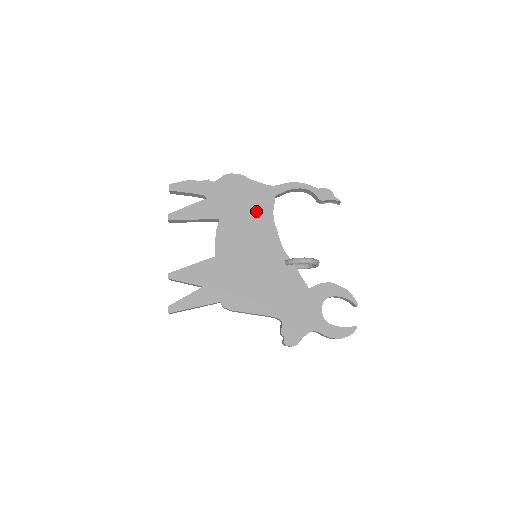
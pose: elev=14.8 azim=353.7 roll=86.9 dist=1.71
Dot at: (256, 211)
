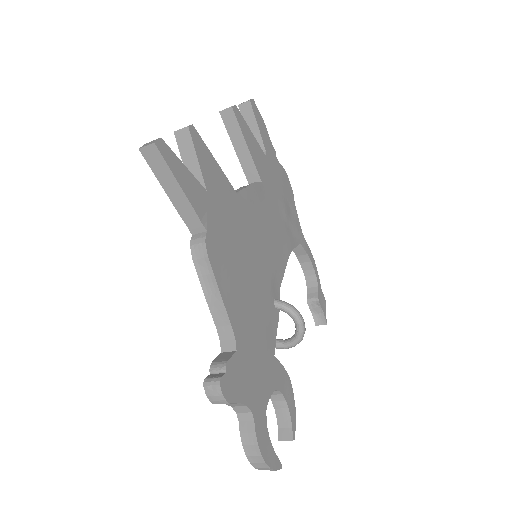
Dot at: (285, 227)
